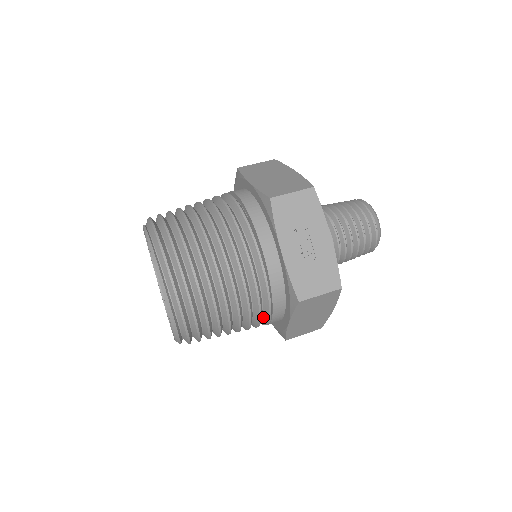
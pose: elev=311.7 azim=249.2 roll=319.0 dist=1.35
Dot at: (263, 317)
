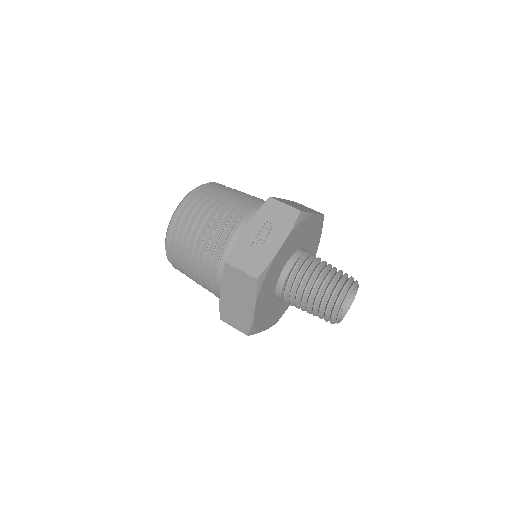
Dot at: occluded
